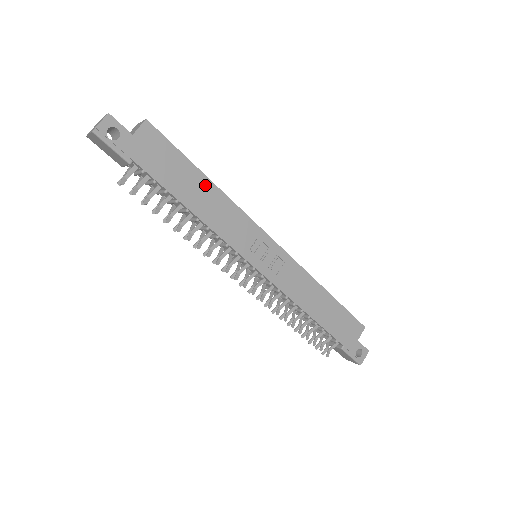
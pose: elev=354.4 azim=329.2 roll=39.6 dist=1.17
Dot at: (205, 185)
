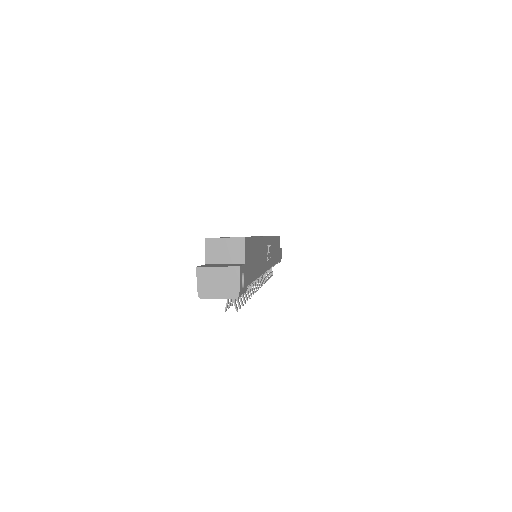
Dot at: (258, 245)
